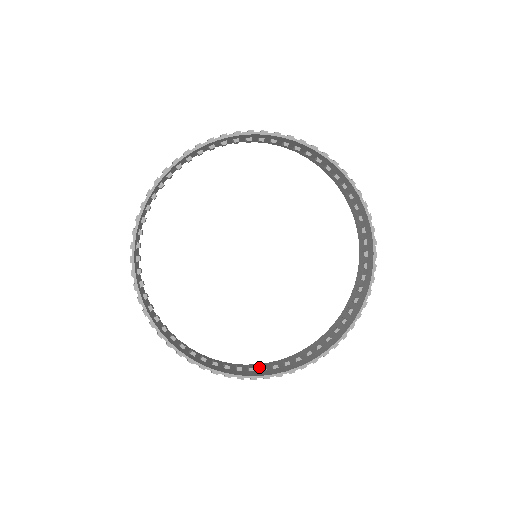
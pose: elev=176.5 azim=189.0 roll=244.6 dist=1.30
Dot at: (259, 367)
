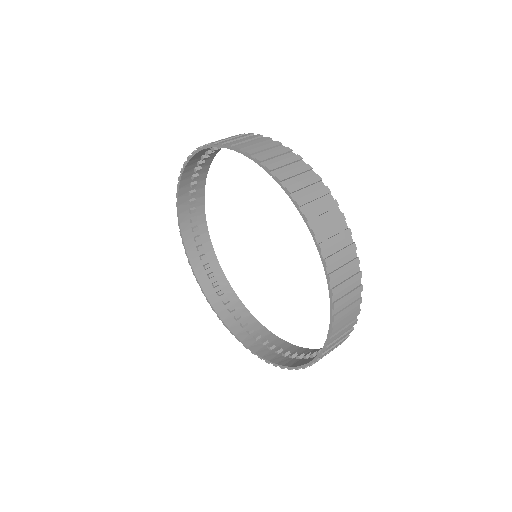
Dot at: (224, 289)
